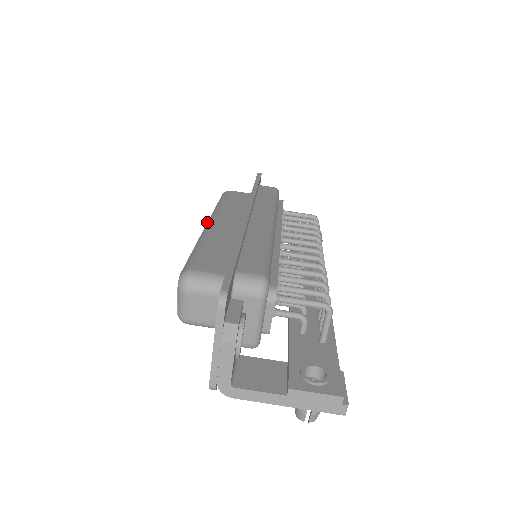
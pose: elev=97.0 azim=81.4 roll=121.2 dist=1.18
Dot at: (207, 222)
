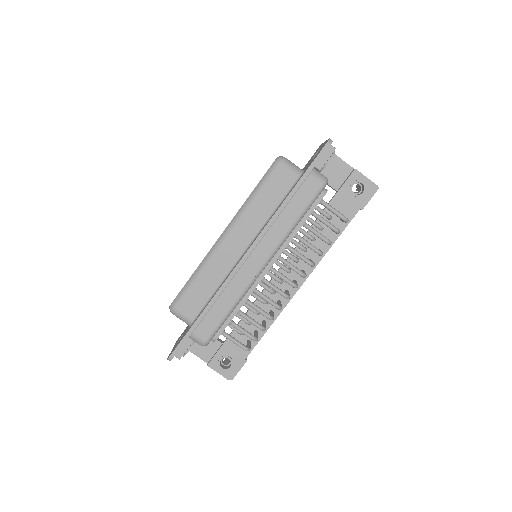
Dot at: occluded
